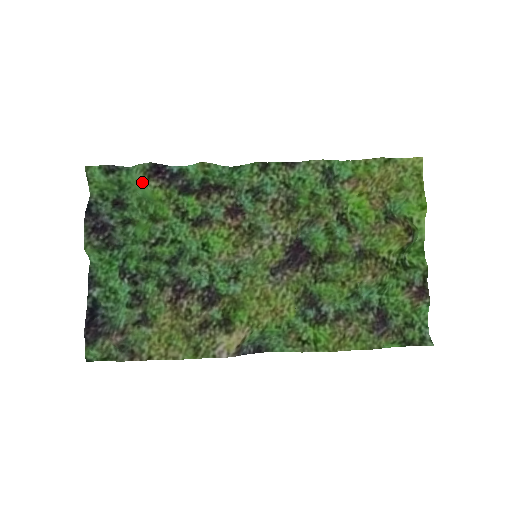
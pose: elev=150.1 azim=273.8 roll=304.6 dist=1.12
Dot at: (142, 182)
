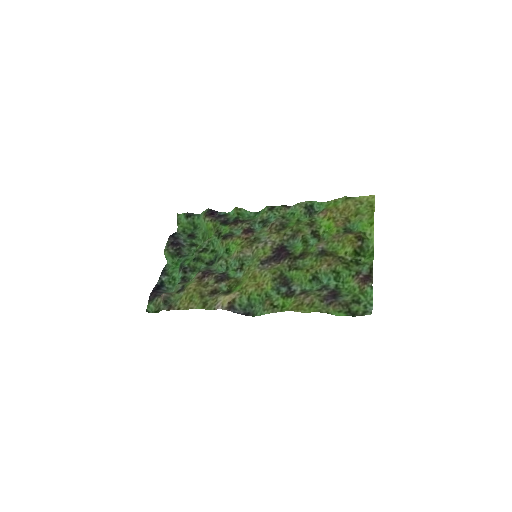
Dot at: (203, 220)
